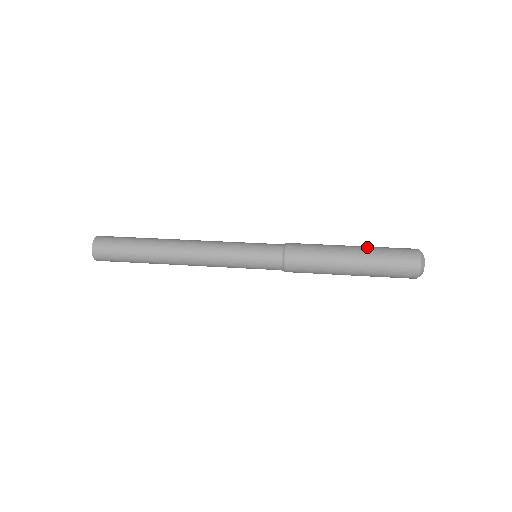
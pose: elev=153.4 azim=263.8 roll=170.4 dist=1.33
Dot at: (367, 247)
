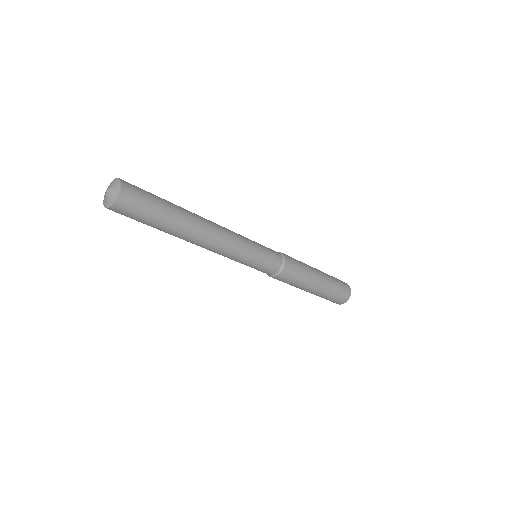
Dot at: occluded
